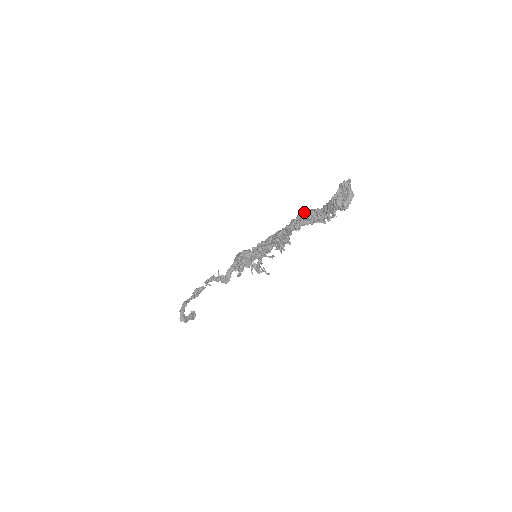
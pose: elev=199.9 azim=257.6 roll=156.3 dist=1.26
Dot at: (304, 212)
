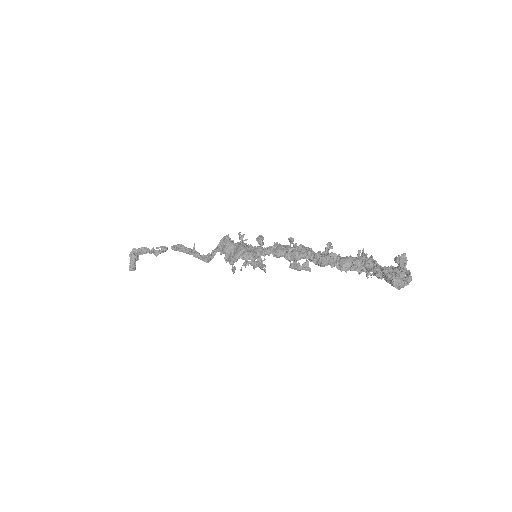
Dot at: (338, 255)
